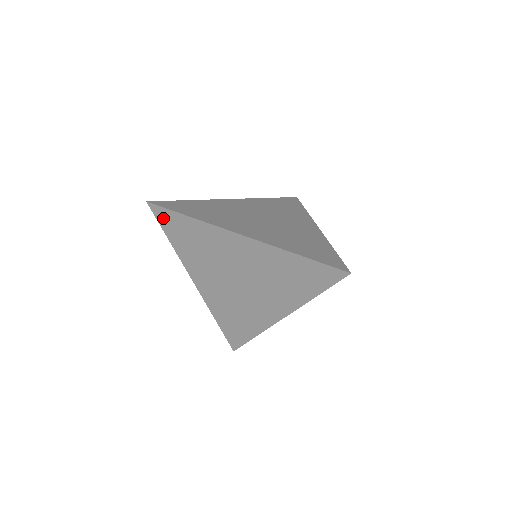
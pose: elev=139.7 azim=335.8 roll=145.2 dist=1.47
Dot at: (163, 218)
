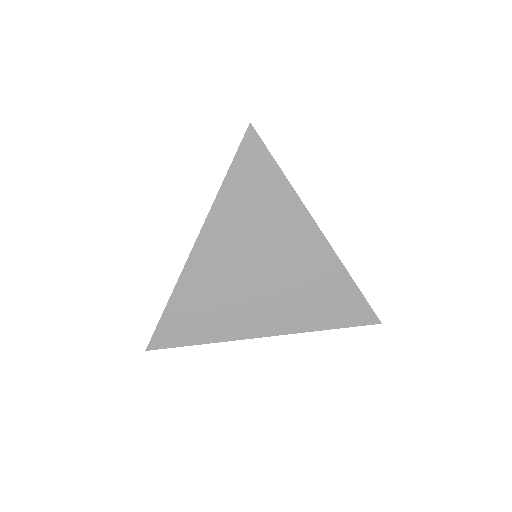
Dot at: (249, 154)
